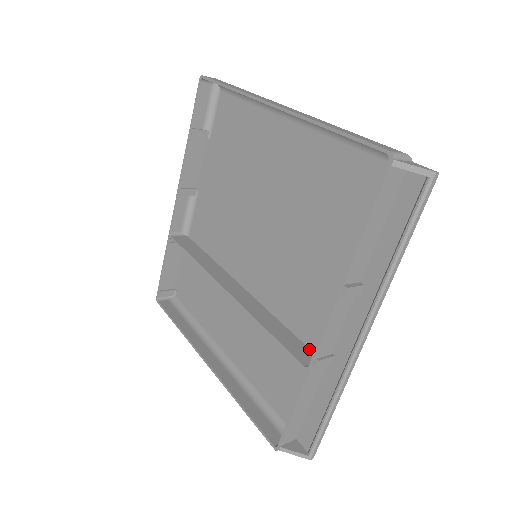
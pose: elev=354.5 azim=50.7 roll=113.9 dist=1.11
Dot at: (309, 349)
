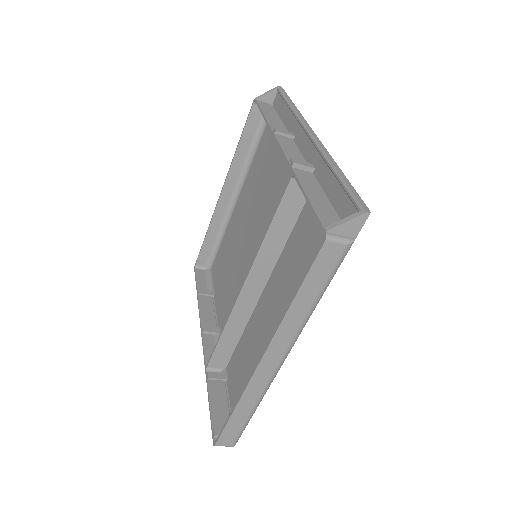
Dot at: (305, 199)
